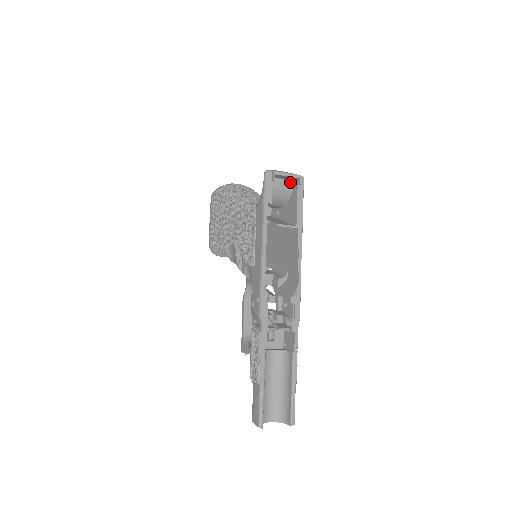
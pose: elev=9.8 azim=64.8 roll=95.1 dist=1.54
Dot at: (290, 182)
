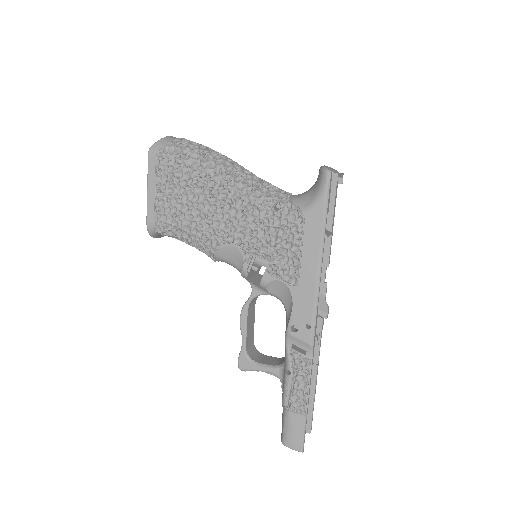
Dot at: occluded
